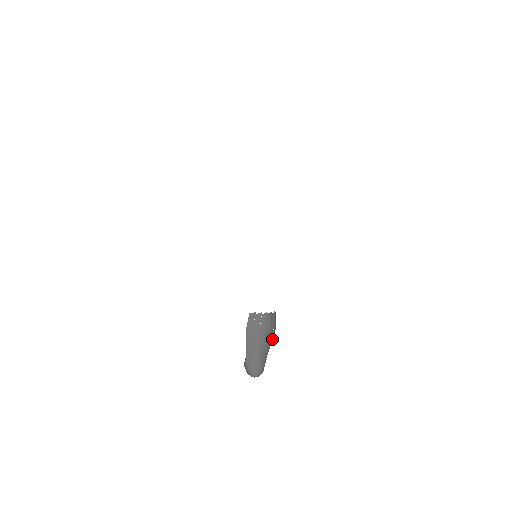
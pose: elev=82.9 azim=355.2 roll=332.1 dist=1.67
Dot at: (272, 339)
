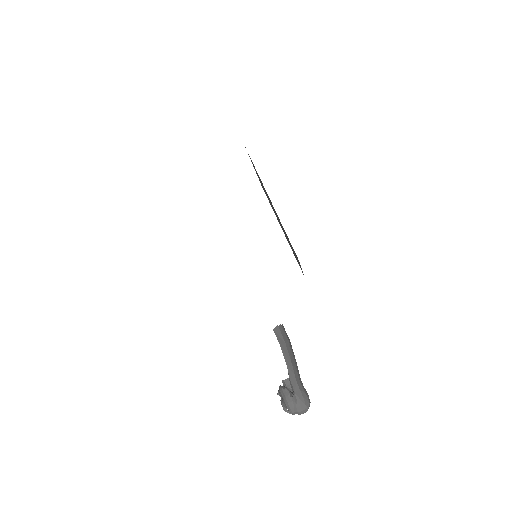
Dot at: occluded
